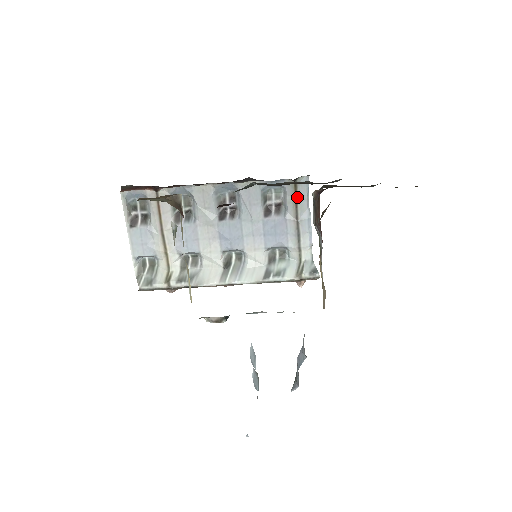
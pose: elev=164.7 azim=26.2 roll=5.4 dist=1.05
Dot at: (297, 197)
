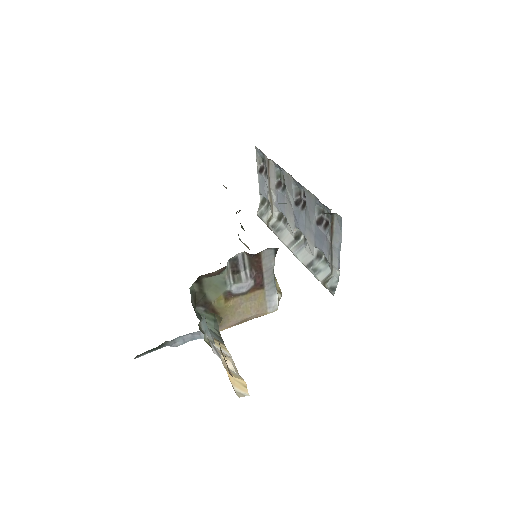
Dot at: (333, 227)
